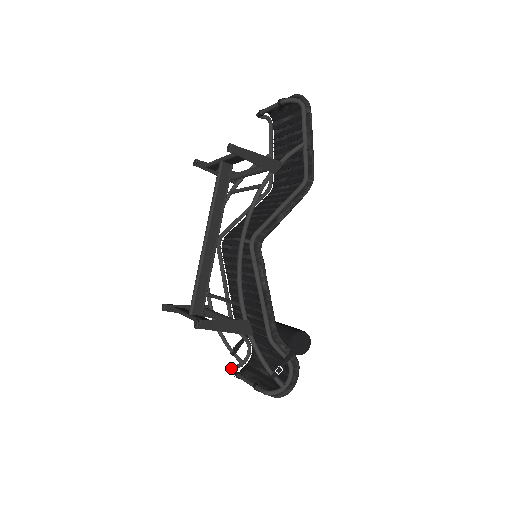
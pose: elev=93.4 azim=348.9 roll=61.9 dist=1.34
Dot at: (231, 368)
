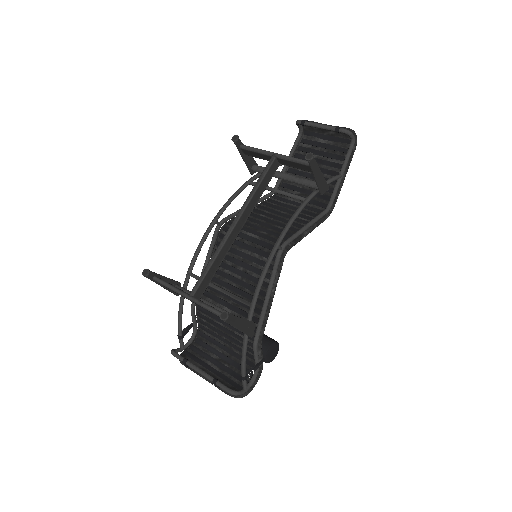
Dot at: occluded
